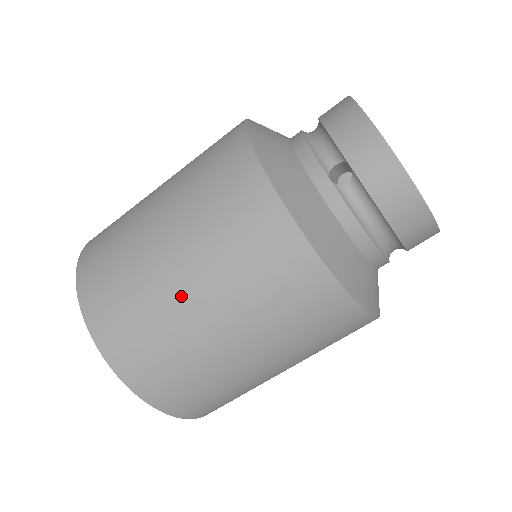
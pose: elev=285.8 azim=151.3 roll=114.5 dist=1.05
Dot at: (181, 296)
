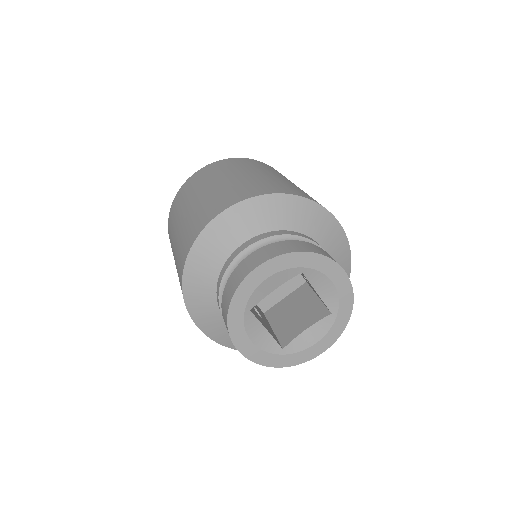
Dot at: occluded
